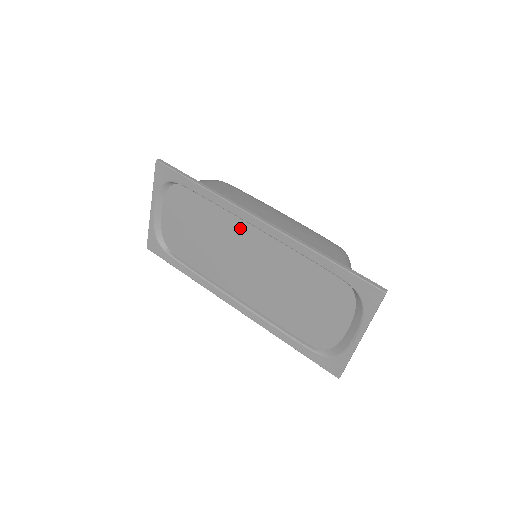
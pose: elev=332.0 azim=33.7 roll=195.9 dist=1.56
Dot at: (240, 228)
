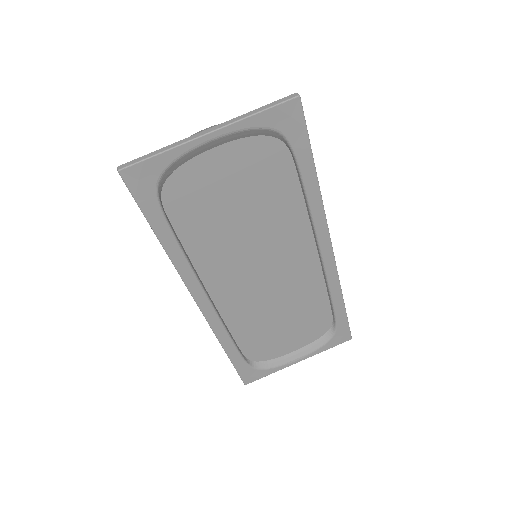
Dot at: (299, 240)
